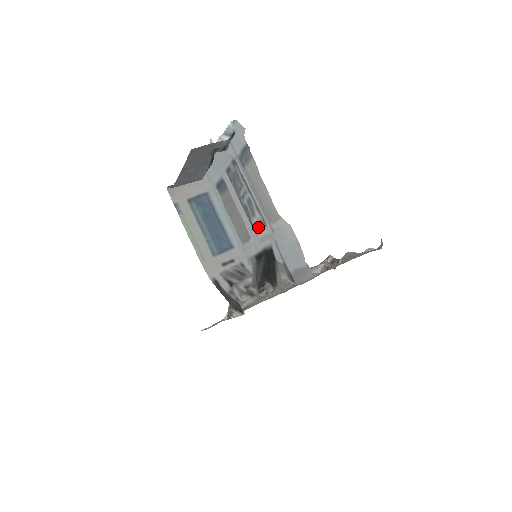
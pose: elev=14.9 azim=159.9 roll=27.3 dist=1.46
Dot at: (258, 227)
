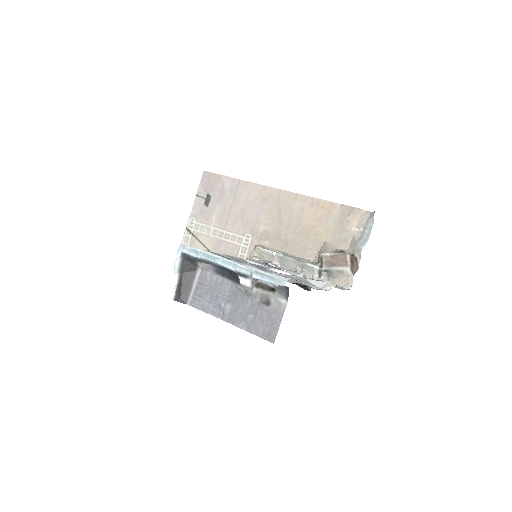
Dot at: (280, 270)
